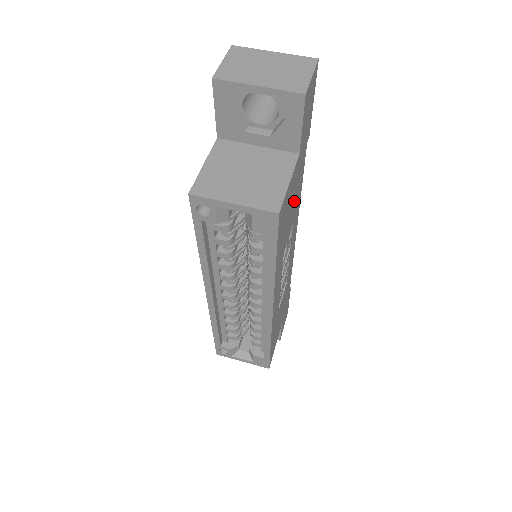
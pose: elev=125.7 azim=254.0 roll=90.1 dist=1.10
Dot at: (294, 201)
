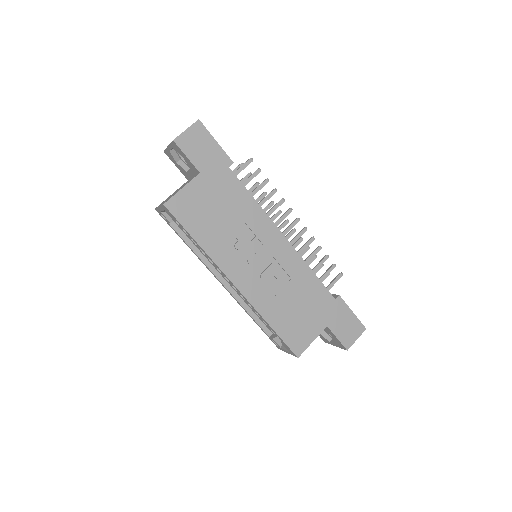
Dot at: (226, 205)
